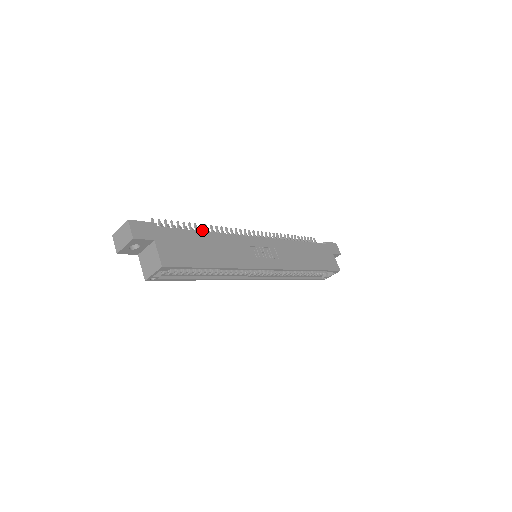
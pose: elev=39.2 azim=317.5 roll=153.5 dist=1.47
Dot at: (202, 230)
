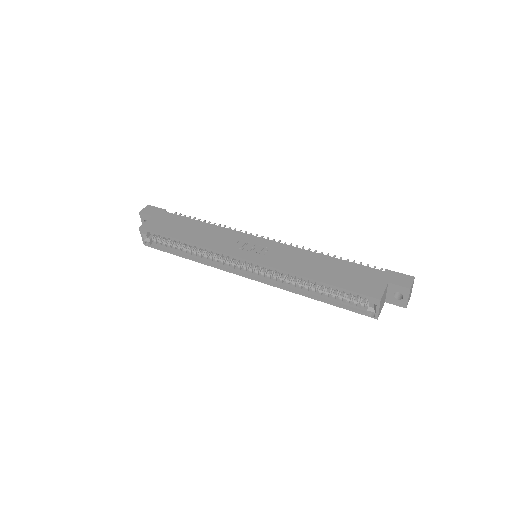
Dot at: occluded
